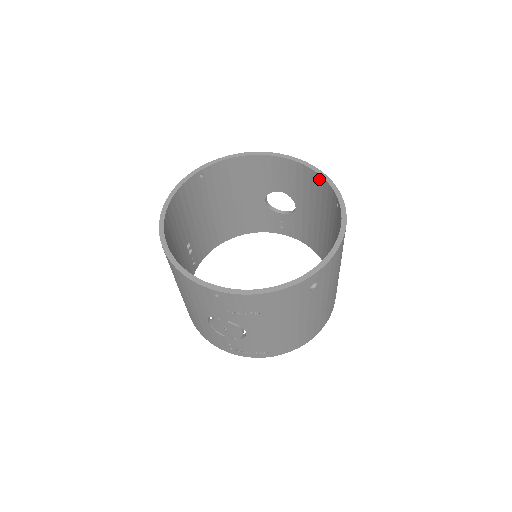
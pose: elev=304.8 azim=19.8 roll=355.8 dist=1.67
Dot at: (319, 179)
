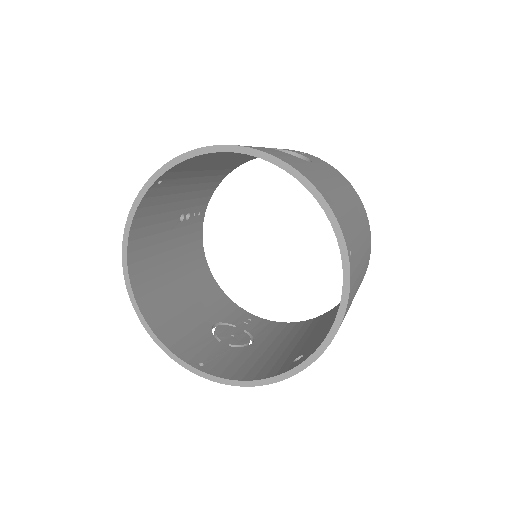
Dot at: occluded
